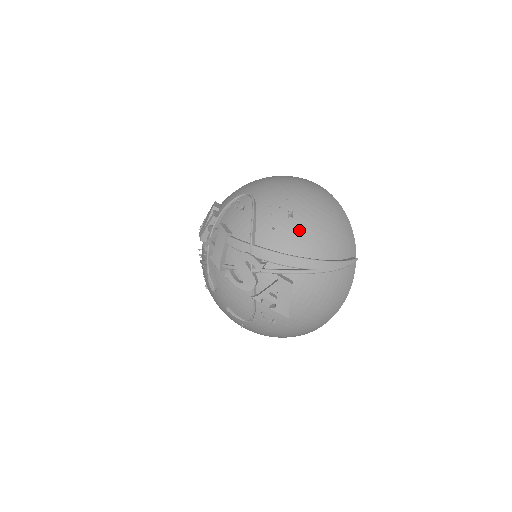
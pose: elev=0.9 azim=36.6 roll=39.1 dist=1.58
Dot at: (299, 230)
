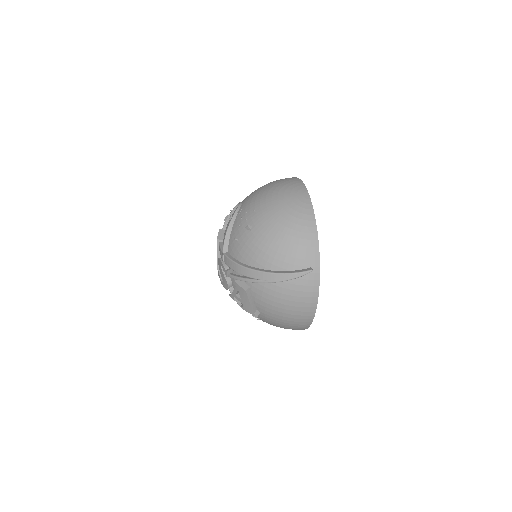
Dot at: (253, 242)
